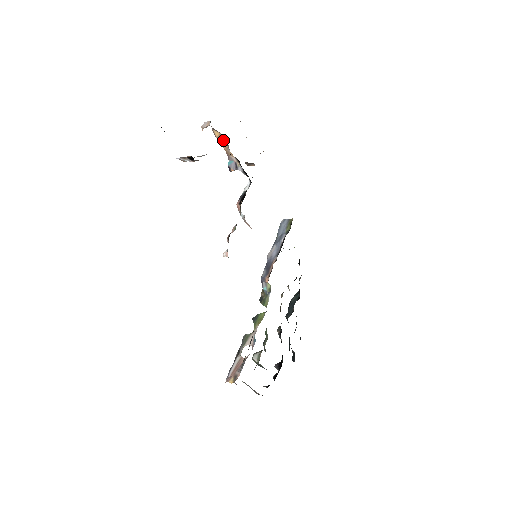
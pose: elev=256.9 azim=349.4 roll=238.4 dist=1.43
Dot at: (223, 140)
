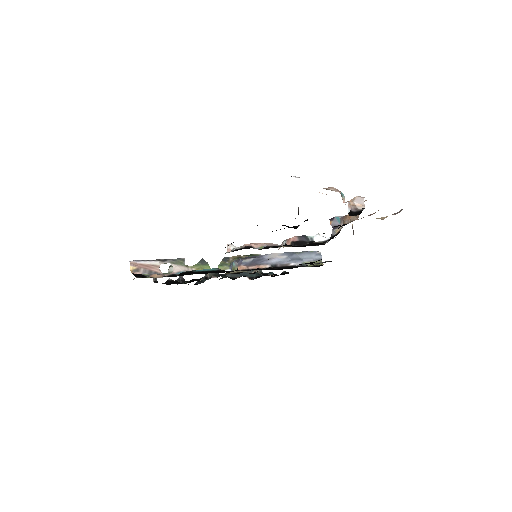
Dot at: (355, 216)
